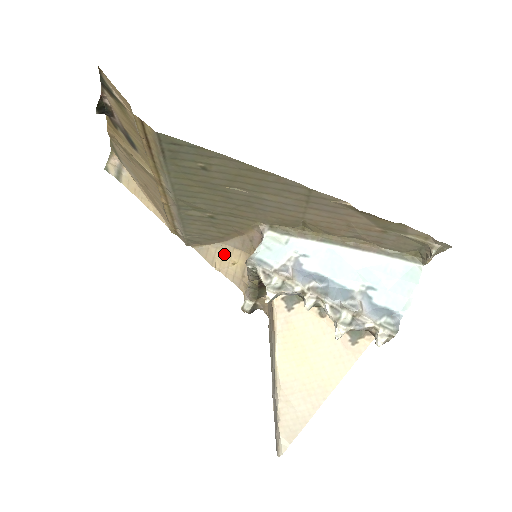
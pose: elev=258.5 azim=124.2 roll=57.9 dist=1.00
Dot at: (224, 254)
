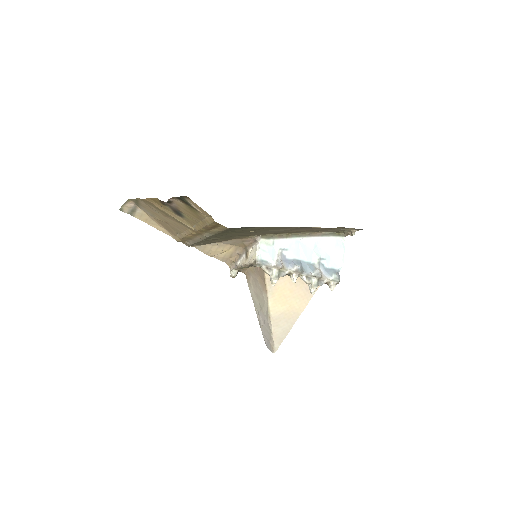
Dot at: (218, 248)
